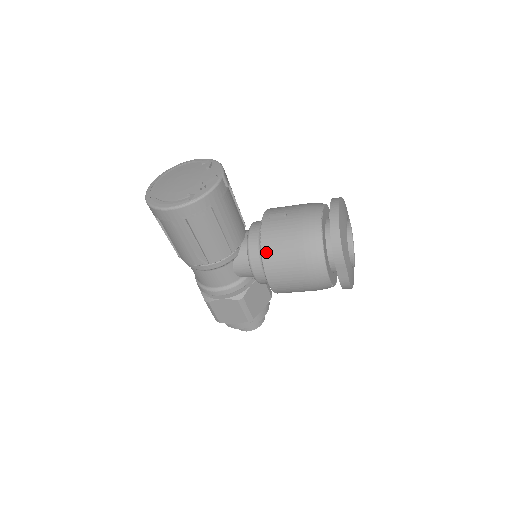
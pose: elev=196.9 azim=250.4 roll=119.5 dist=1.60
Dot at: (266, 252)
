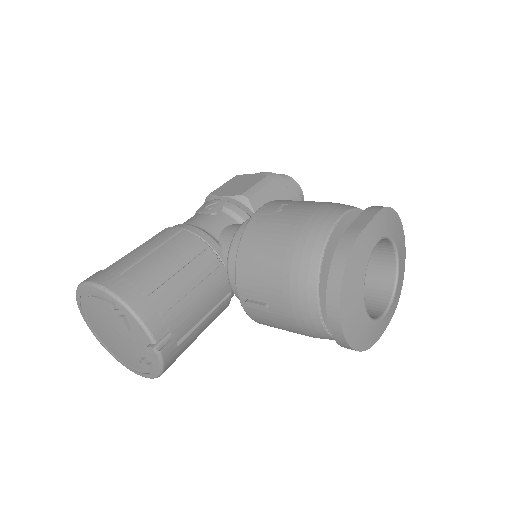
Dot at: occluded
